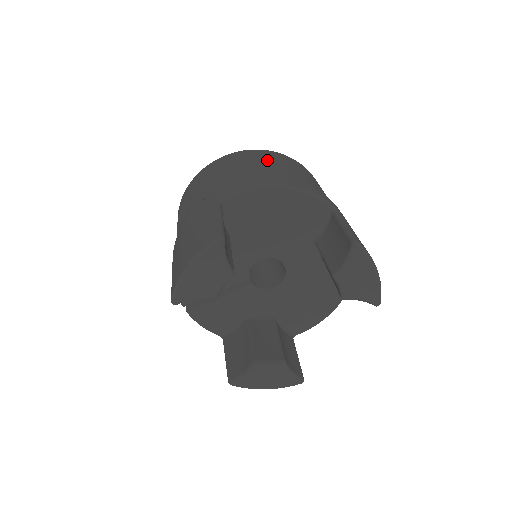
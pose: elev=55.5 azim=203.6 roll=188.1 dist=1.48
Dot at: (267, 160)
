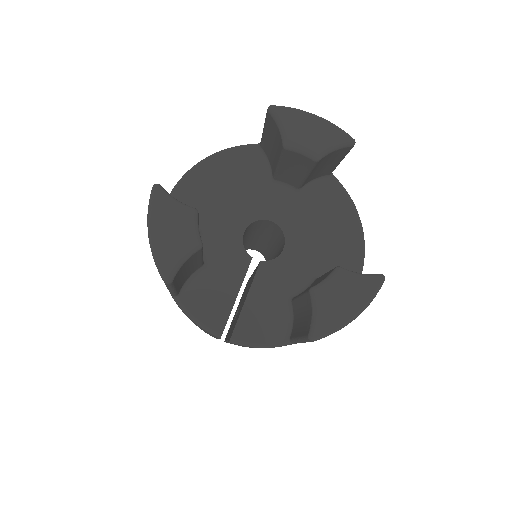
Dot at: occluded
